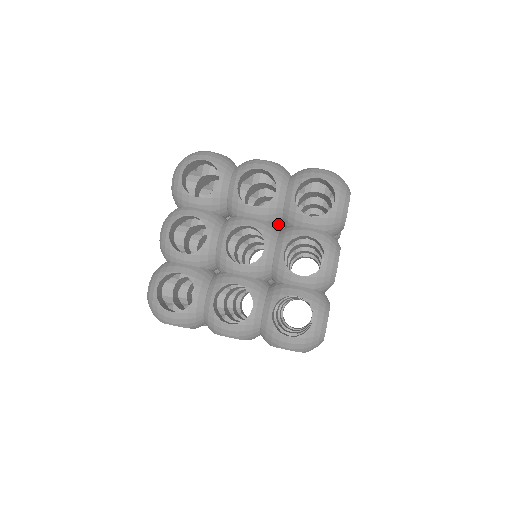
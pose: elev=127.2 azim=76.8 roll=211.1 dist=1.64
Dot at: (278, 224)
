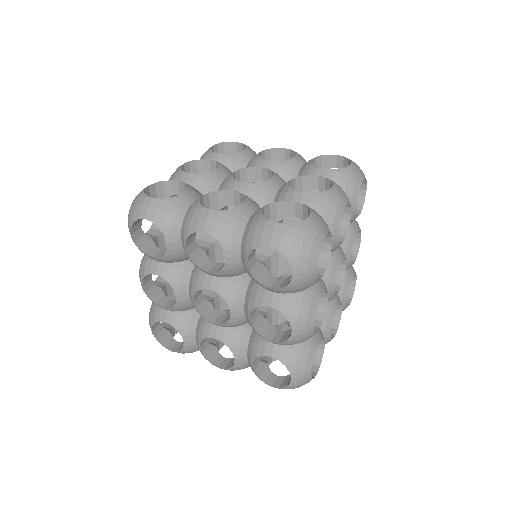
Dot at: occluded
